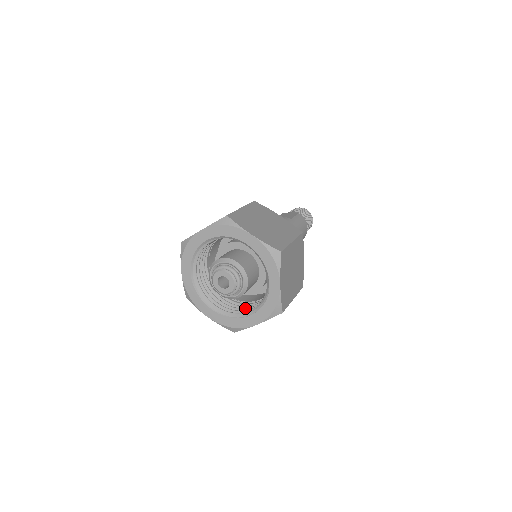
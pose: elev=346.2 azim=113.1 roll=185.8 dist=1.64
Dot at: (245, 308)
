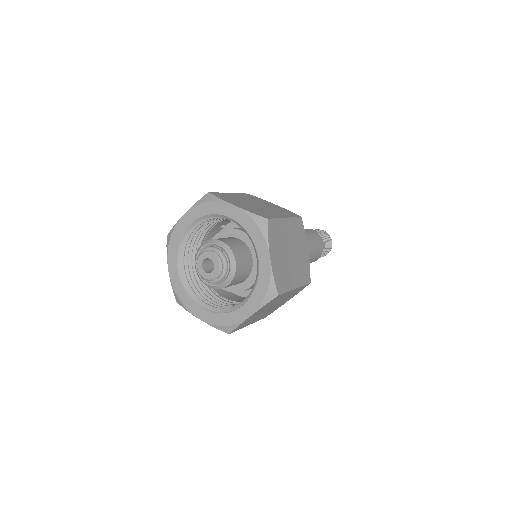
Dot at: occluded
